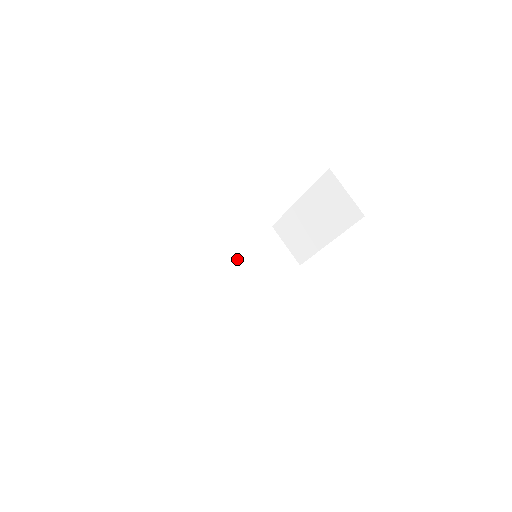
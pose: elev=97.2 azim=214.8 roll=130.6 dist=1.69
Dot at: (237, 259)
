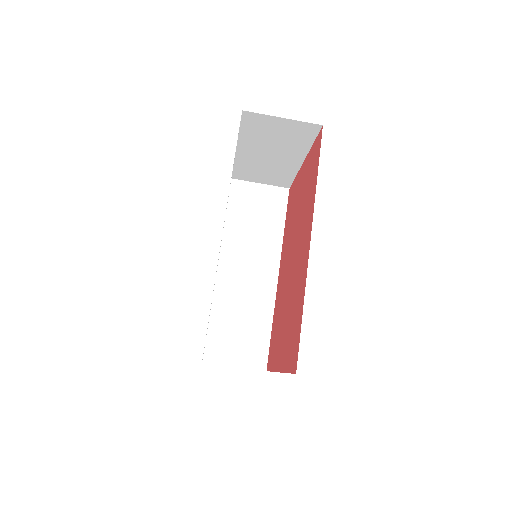
Dot at: (234, 247)
